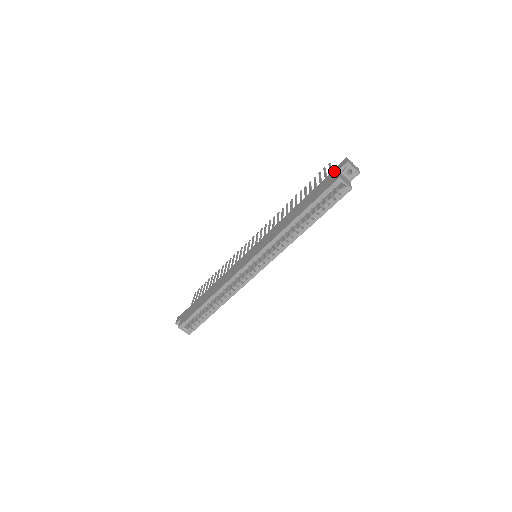
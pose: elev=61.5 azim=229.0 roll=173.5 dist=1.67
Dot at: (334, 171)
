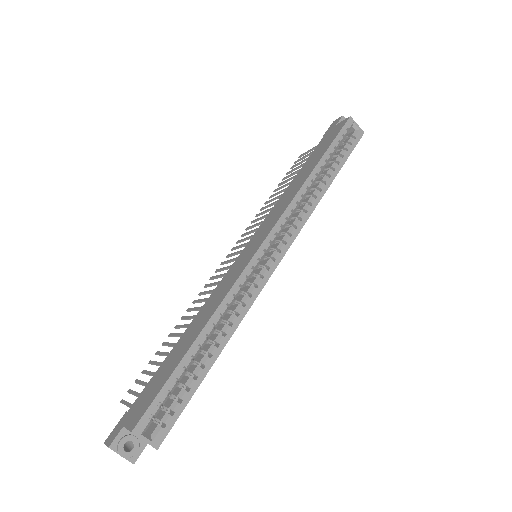
Dot at: (329, 130)
